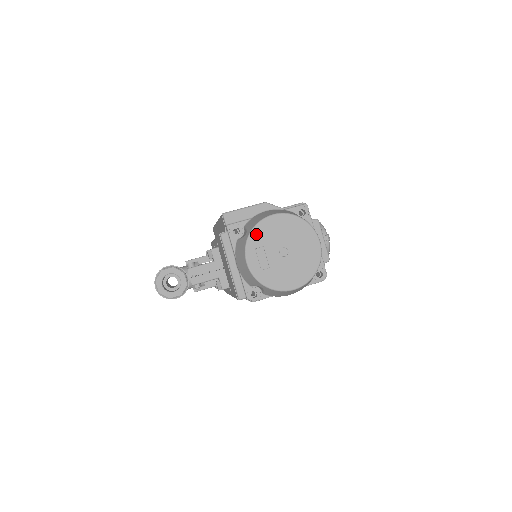
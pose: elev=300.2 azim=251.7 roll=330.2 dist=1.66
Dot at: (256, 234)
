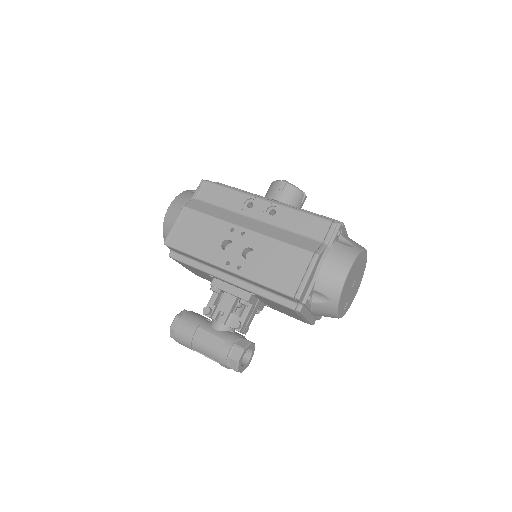
Dot at: (342, 297)
